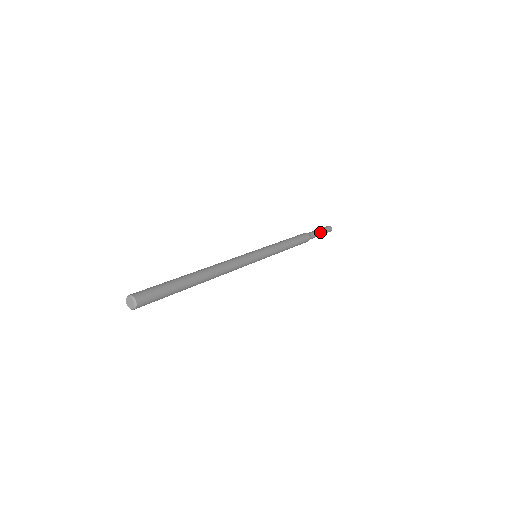
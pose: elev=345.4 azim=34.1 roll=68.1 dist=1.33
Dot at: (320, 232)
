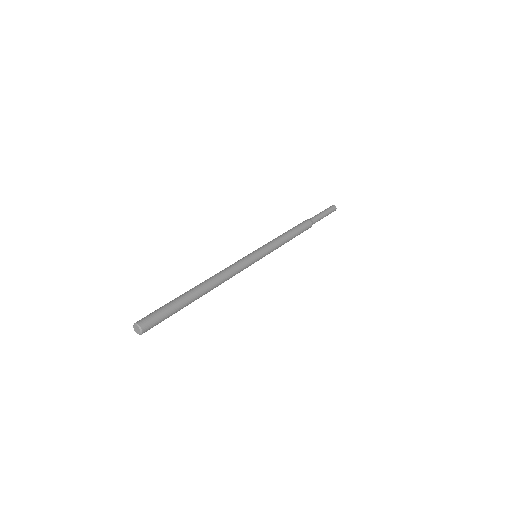
Dot at: (321, 213)
